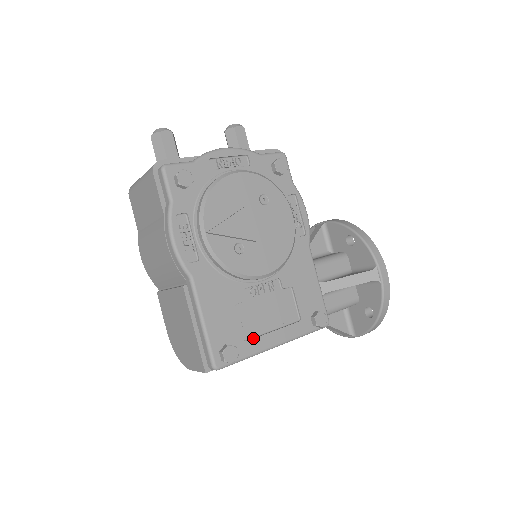
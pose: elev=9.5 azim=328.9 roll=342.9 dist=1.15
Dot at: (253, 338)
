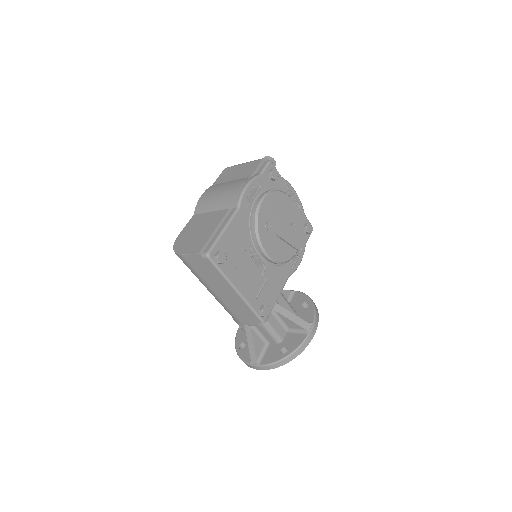
Dot at: (233, 270)
